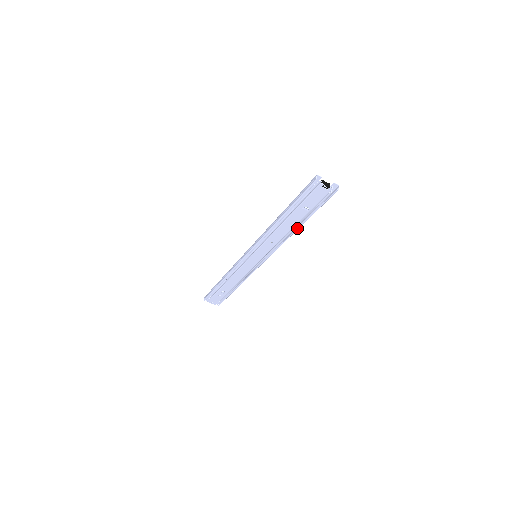
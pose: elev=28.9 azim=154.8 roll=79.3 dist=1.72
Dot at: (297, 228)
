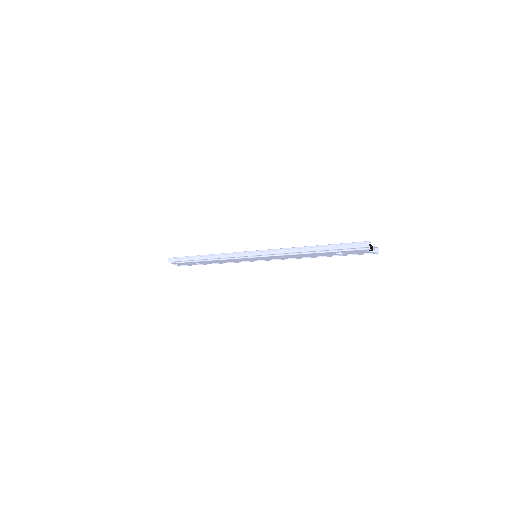
Dot at: occluded
